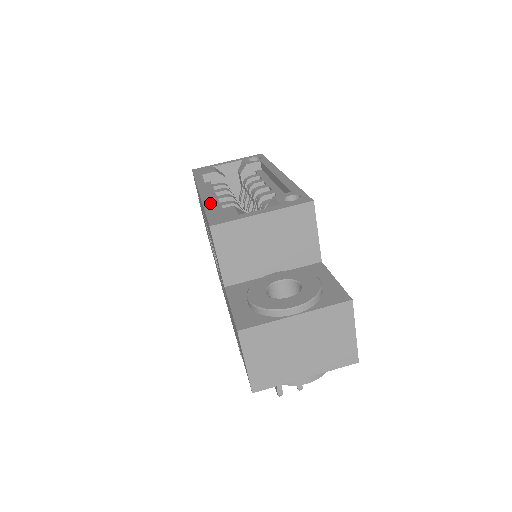
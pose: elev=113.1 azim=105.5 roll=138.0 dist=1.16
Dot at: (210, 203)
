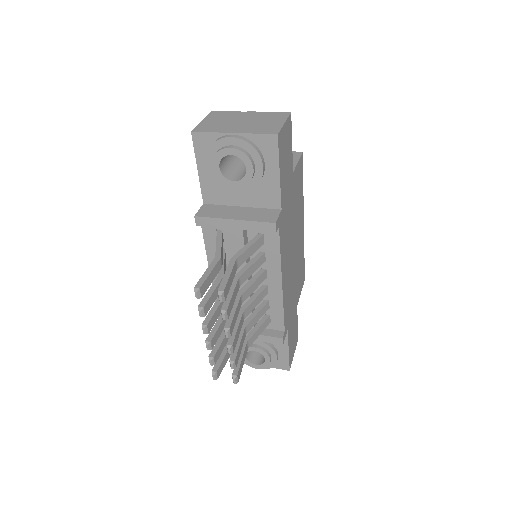
Dot at: occluded
